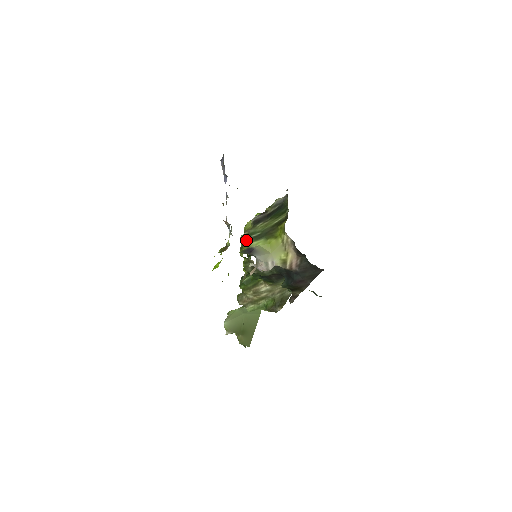
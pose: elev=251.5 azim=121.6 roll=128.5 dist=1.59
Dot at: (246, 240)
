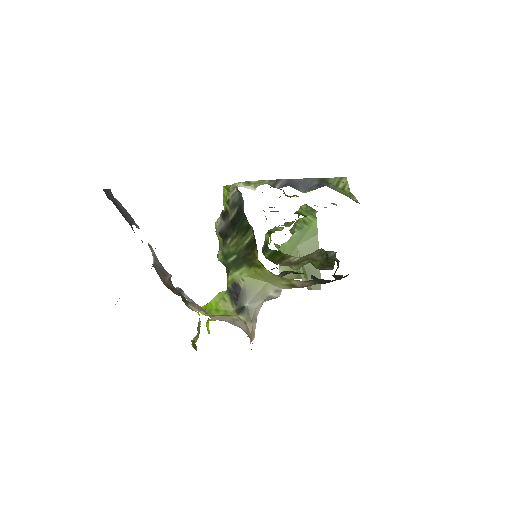
Dot at: occluded
